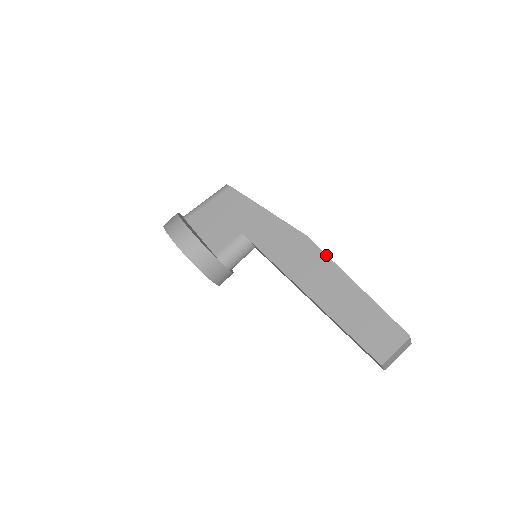
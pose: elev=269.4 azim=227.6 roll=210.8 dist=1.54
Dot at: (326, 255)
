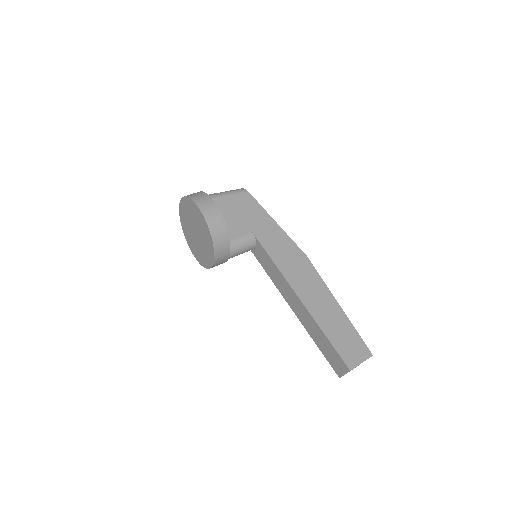
Dot at: (320, 276)
